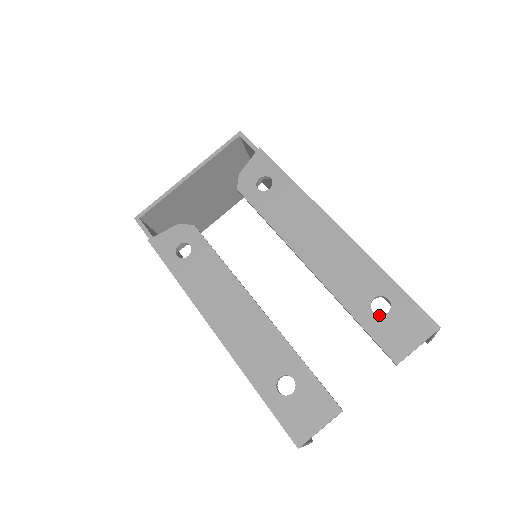
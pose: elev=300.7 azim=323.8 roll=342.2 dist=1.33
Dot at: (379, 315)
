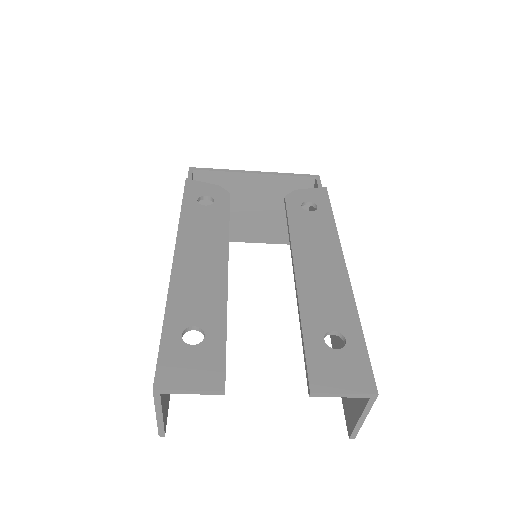
Dot at: (327, 345)
